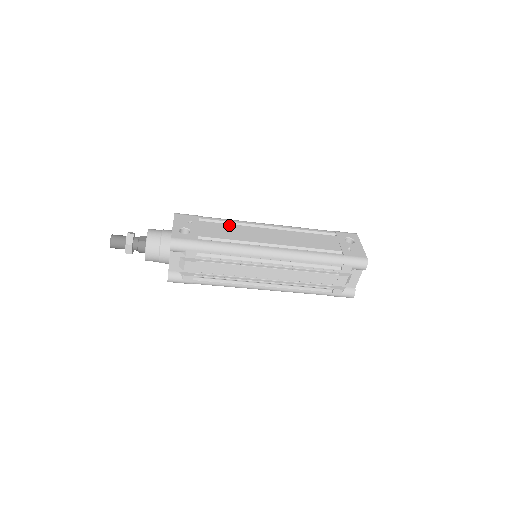
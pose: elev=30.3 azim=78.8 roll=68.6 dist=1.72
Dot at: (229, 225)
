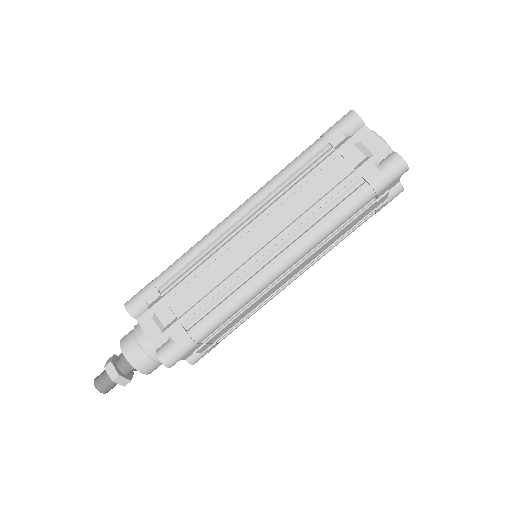
Dot at: occluded
